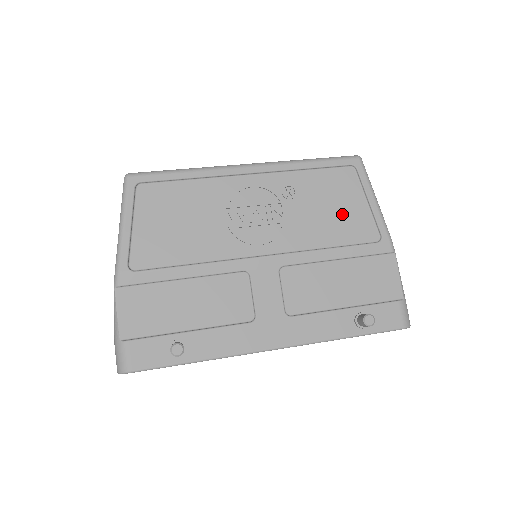
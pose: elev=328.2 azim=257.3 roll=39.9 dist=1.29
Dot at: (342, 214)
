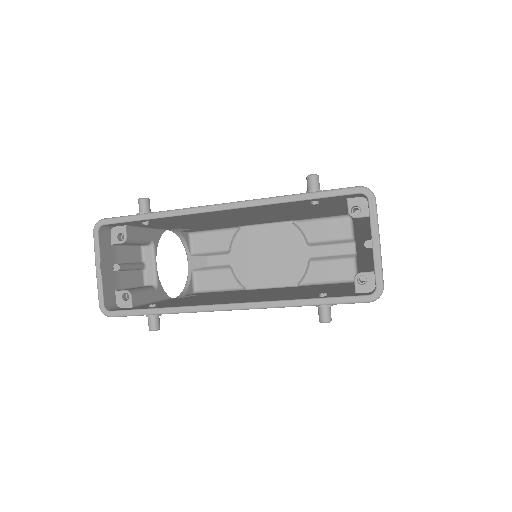
Dot at: occluded
